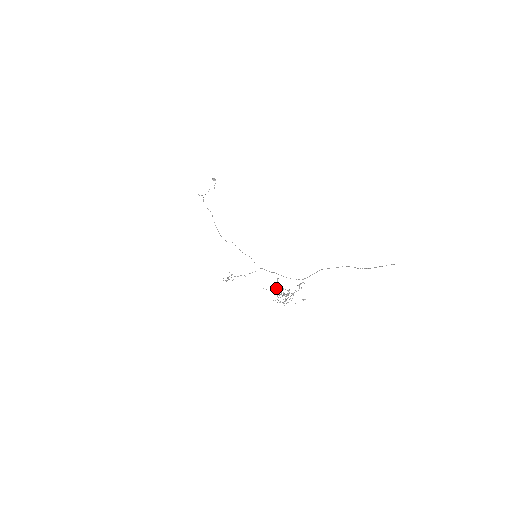
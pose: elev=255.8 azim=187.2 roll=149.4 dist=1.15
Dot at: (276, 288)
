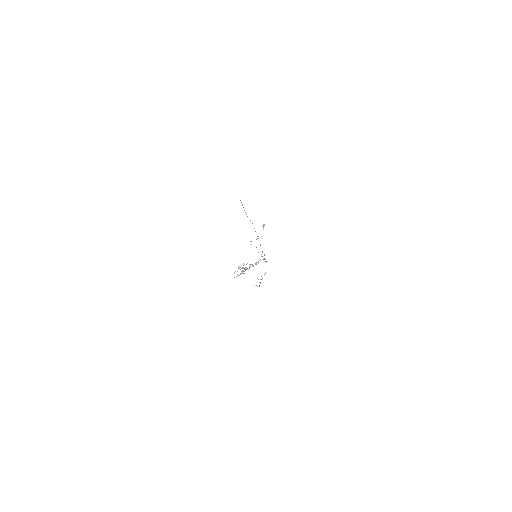
Dot at: occluded
